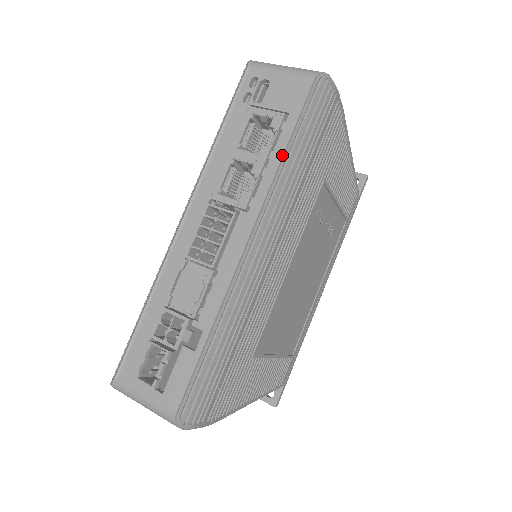
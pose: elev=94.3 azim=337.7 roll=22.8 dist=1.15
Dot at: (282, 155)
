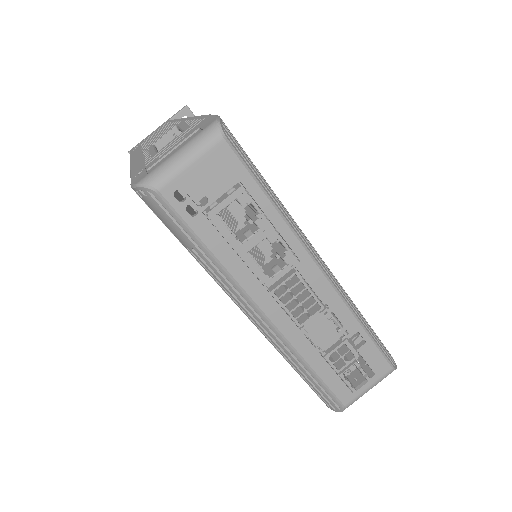
Dot at: (274, 209)
